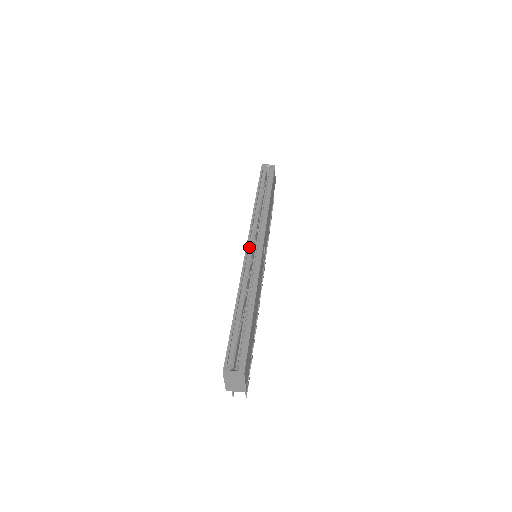
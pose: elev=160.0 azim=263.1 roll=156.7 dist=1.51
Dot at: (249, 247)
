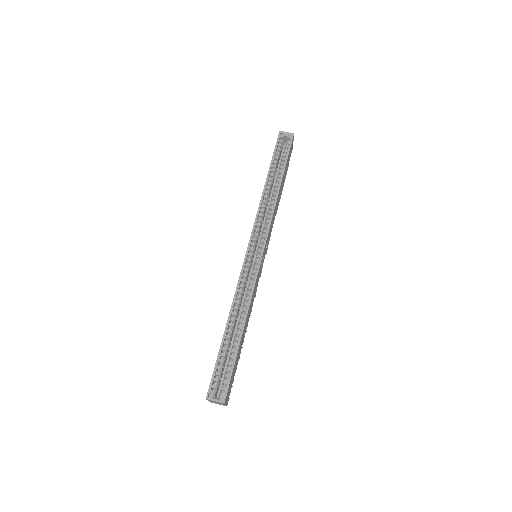
Dot at: (249, 250)
